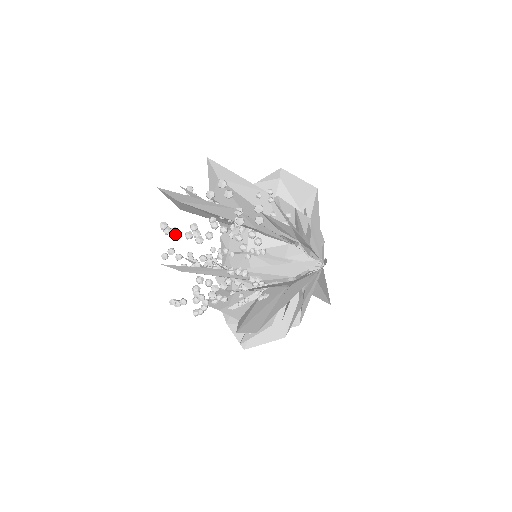
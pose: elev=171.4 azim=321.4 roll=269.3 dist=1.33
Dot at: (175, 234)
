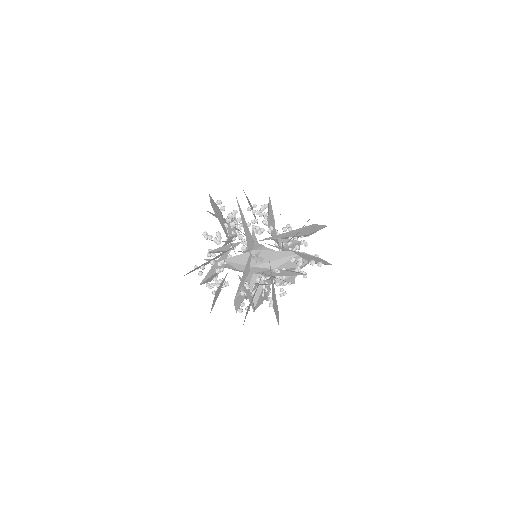
Dot at: (209, 239)
